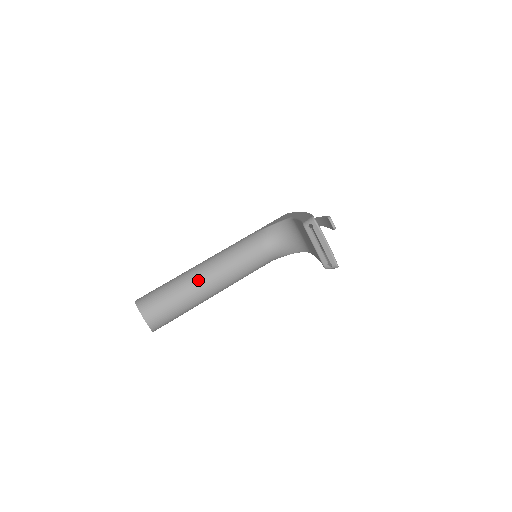
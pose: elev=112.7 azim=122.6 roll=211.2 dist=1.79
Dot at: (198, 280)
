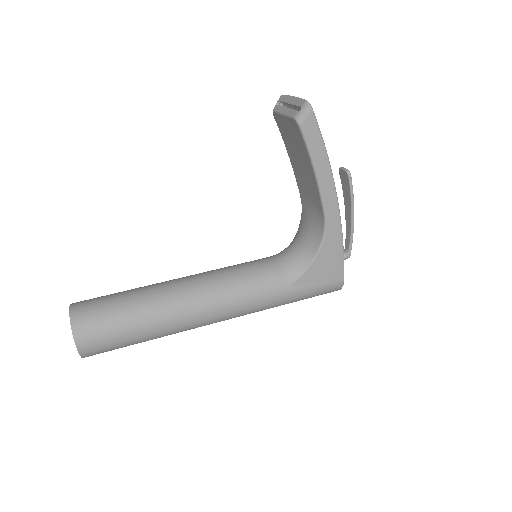
Dot at: (168, 281)
